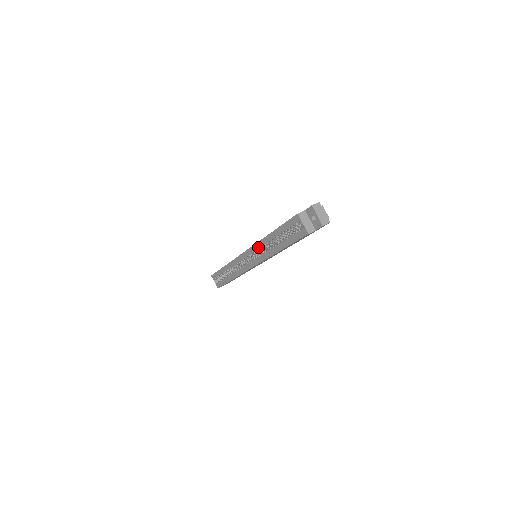
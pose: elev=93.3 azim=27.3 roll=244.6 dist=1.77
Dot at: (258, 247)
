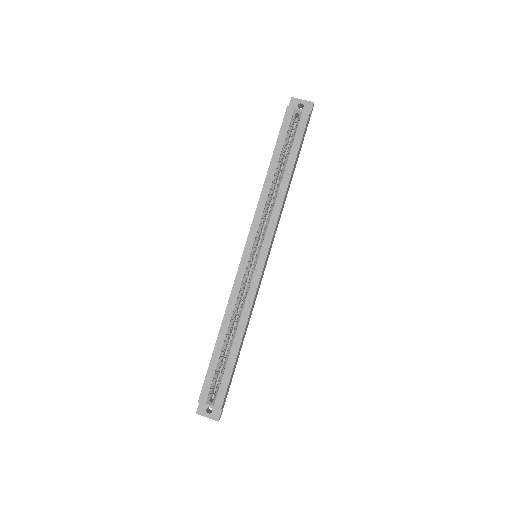
Dot at: (260, 213)
